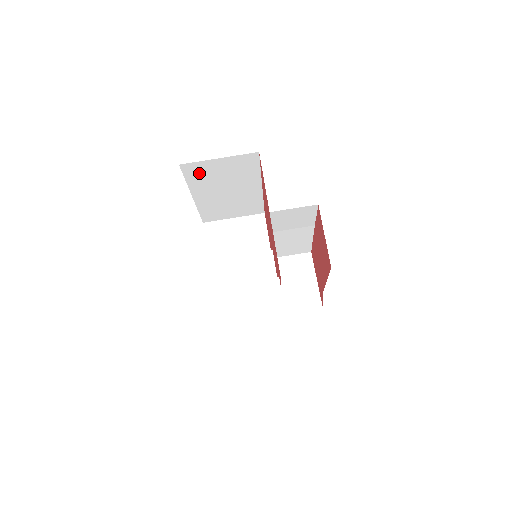
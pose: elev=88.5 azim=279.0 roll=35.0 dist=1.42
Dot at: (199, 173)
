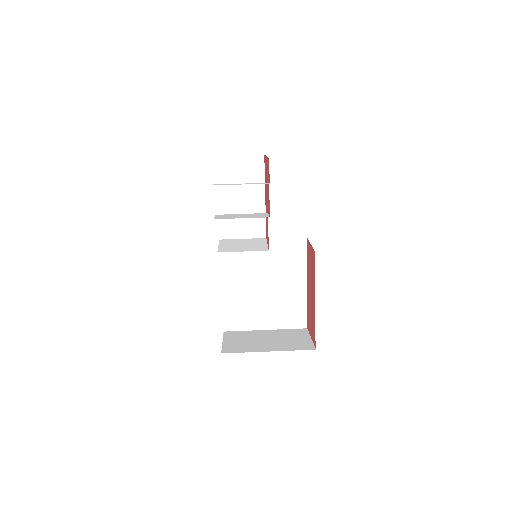
Dot at: (226, 169)
